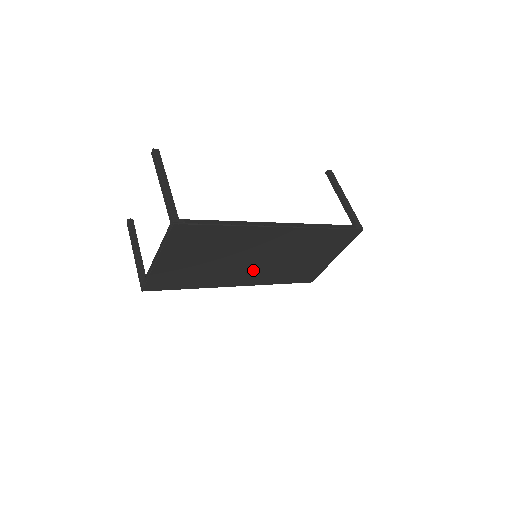
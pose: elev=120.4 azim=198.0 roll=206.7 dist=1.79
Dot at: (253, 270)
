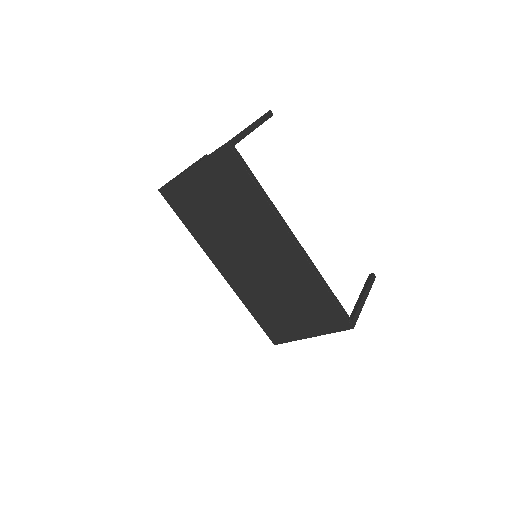
Dot at: (243, 268)
